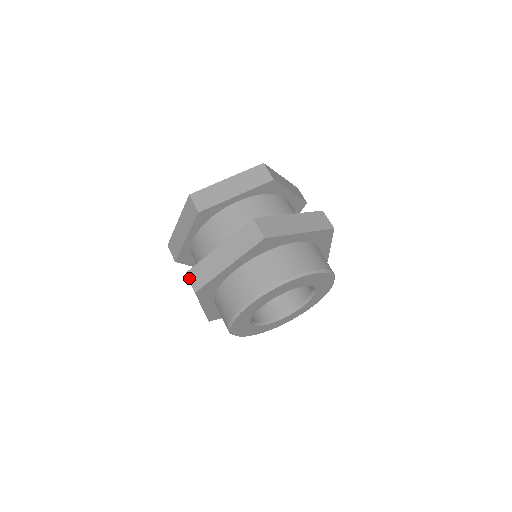
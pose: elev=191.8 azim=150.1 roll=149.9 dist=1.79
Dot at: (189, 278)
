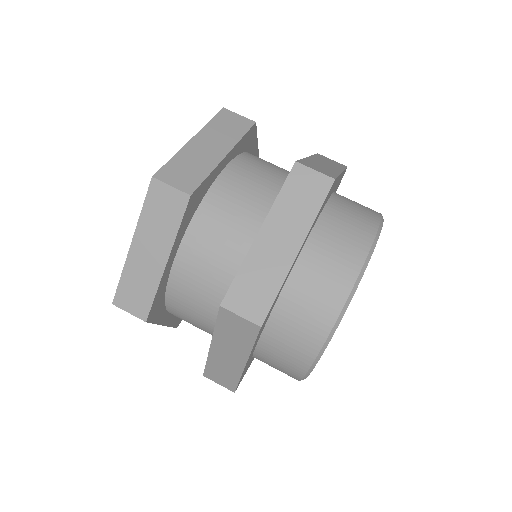
Dot at: occluded
